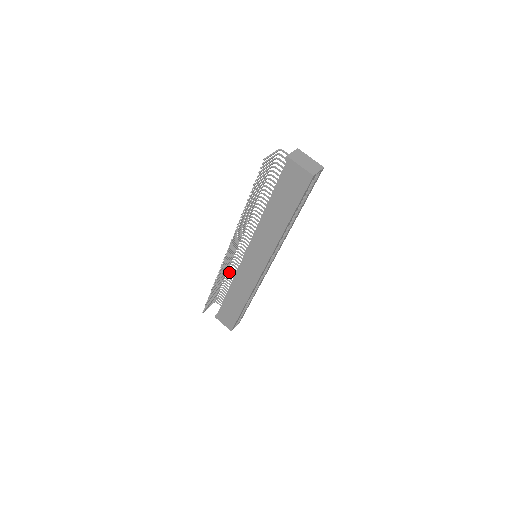
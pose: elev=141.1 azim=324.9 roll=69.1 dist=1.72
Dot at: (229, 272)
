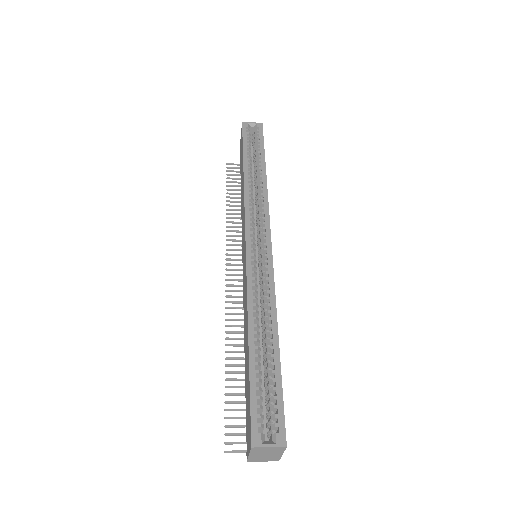
Dot at: occluded
